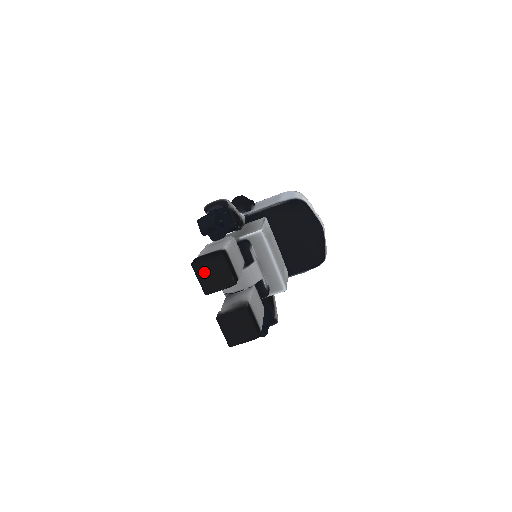
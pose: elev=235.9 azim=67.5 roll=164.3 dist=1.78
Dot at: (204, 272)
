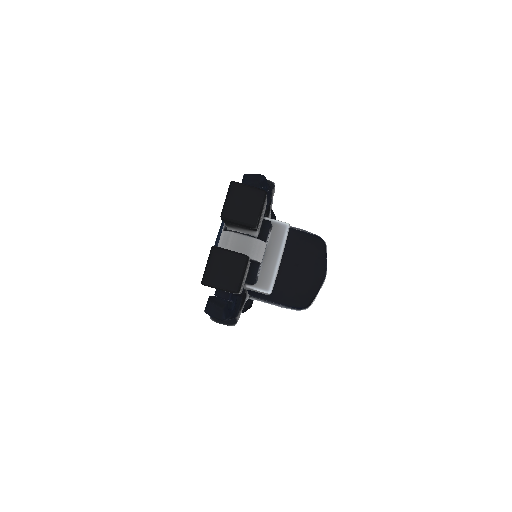
Dot at: (237, 195)
